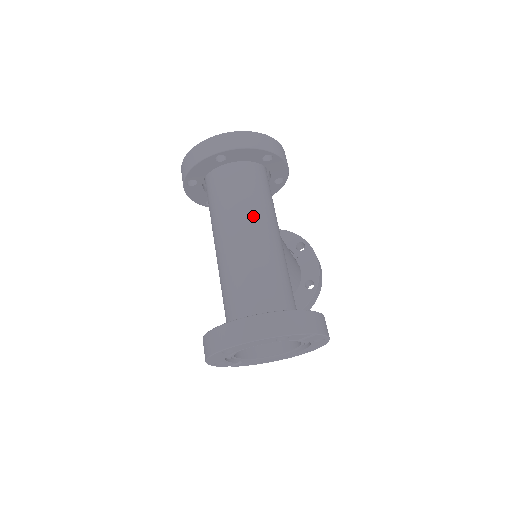
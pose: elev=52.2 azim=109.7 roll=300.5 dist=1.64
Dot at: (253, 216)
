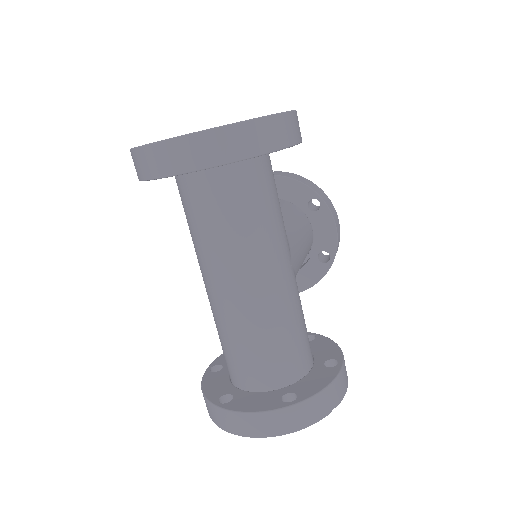
Dot at: (251, 254)
